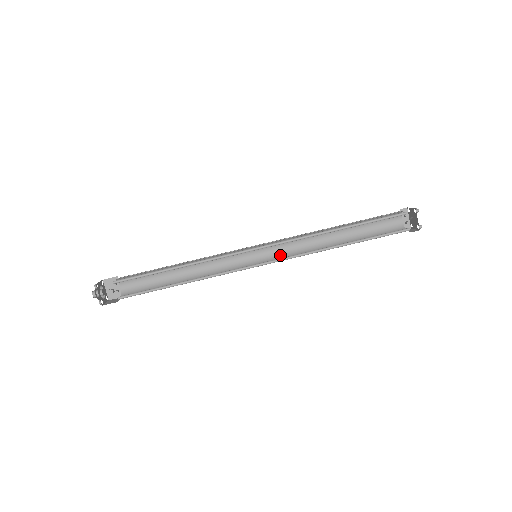
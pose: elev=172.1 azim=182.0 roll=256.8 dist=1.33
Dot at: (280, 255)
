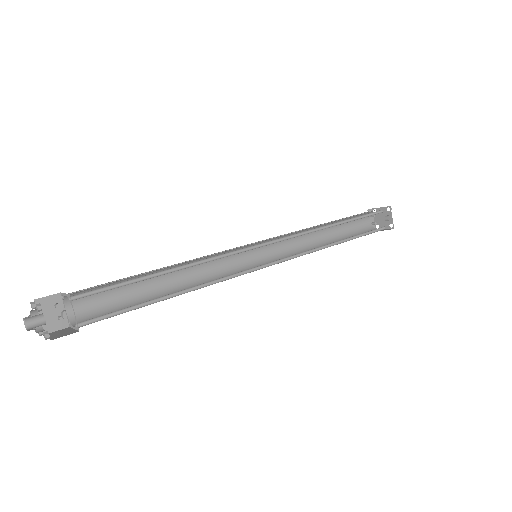
Dot at: (275, 256)
